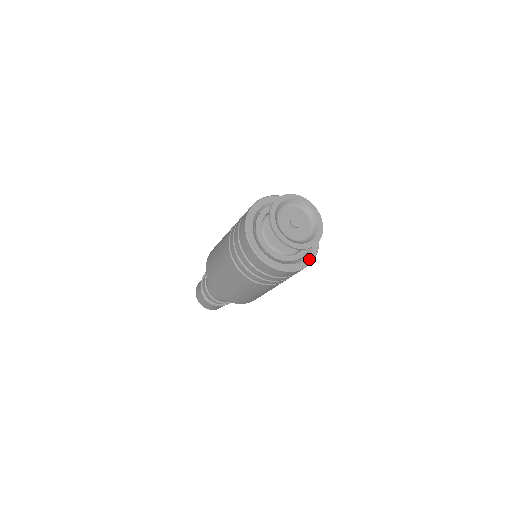
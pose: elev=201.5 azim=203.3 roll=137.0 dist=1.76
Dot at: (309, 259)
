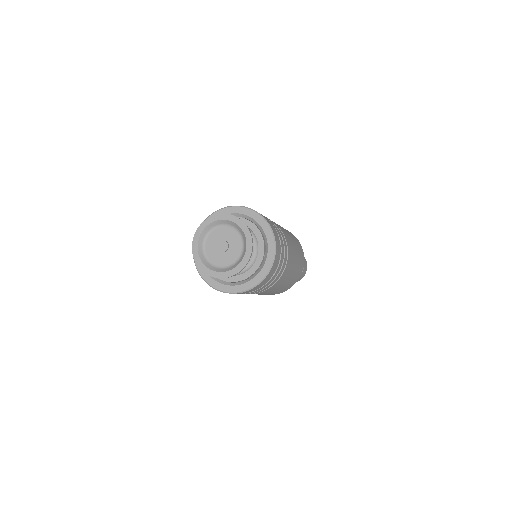
Dot at: (270, 242)
